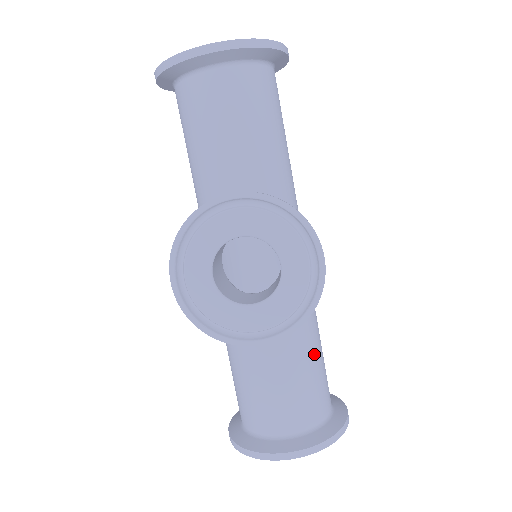
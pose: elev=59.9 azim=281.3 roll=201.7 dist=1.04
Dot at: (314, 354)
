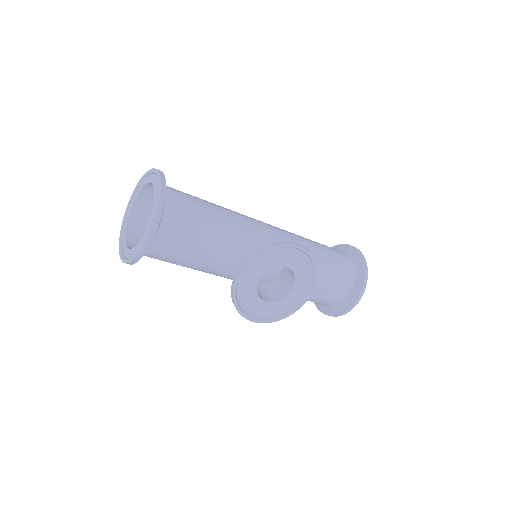
Dot at: (324, 257)
